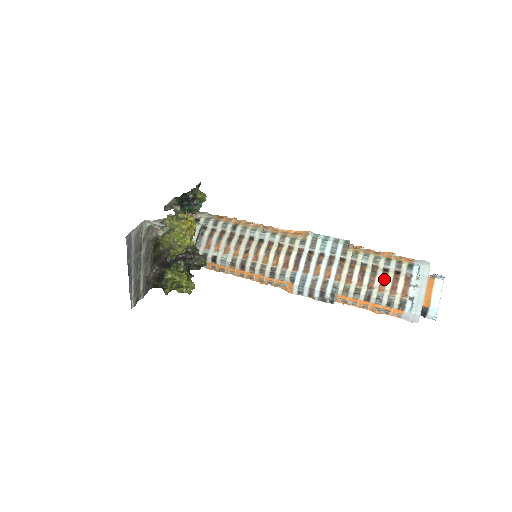
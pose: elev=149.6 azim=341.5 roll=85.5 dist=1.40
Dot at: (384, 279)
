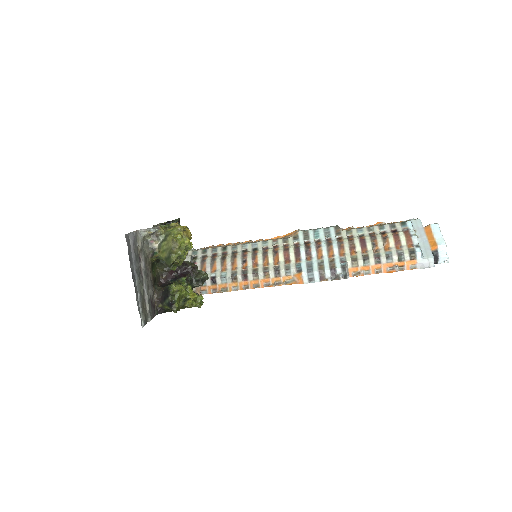
Dot at: (385, 239)
